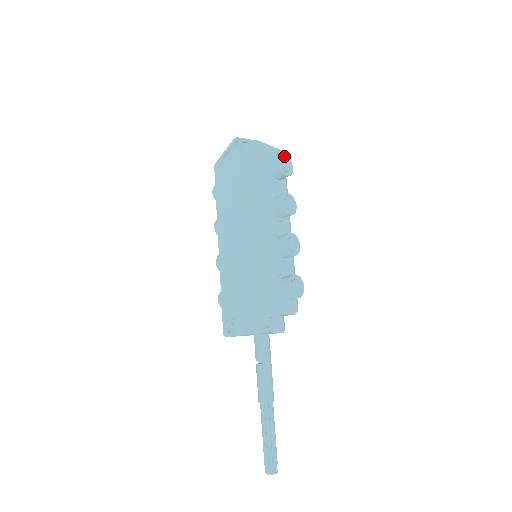
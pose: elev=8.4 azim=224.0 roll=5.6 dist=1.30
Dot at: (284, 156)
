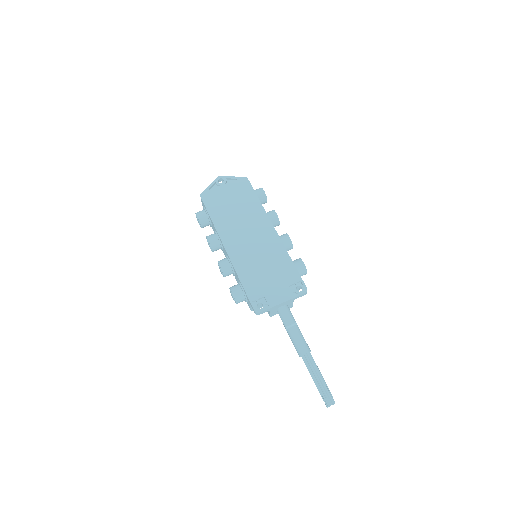
Dot at: occluded
